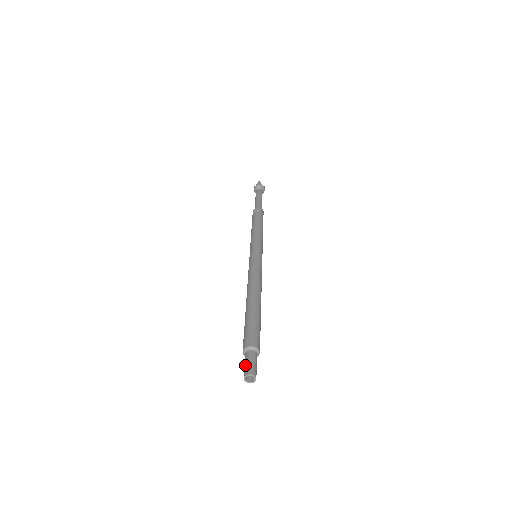
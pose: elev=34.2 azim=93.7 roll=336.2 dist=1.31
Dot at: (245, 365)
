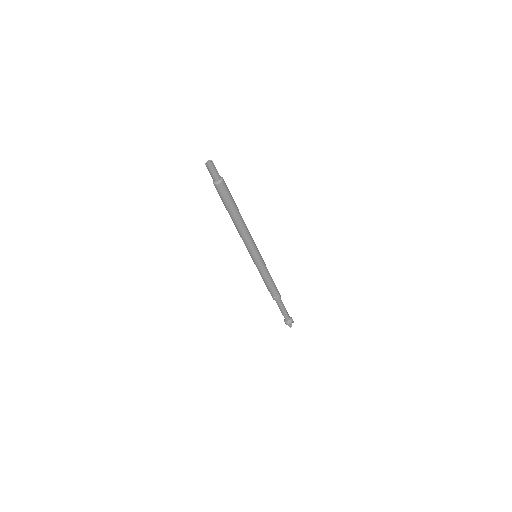
Dot at: occluded
